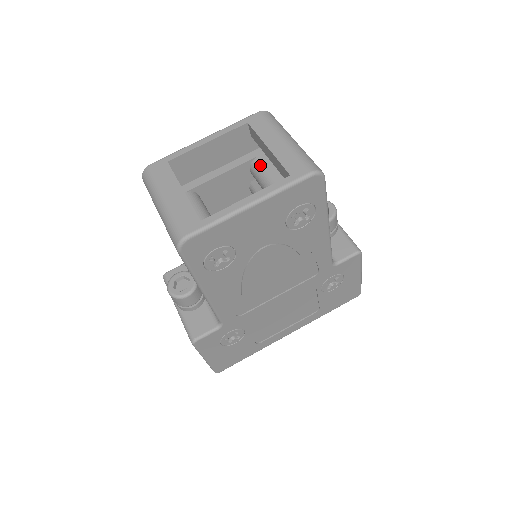
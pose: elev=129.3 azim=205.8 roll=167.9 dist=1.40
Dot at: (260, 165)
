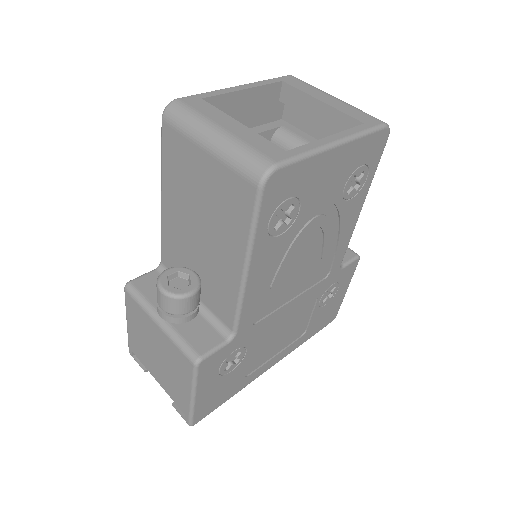
Dot at: (289, 133)
